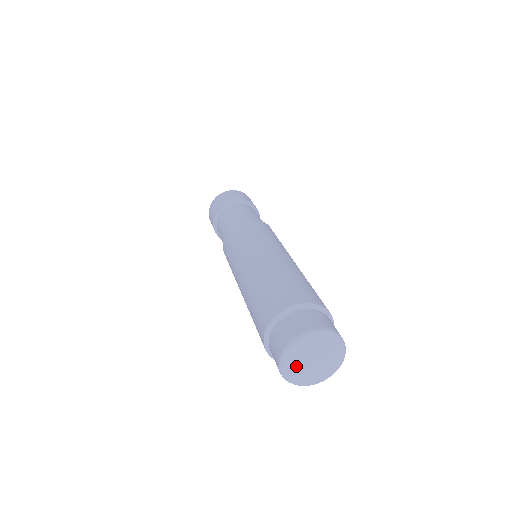
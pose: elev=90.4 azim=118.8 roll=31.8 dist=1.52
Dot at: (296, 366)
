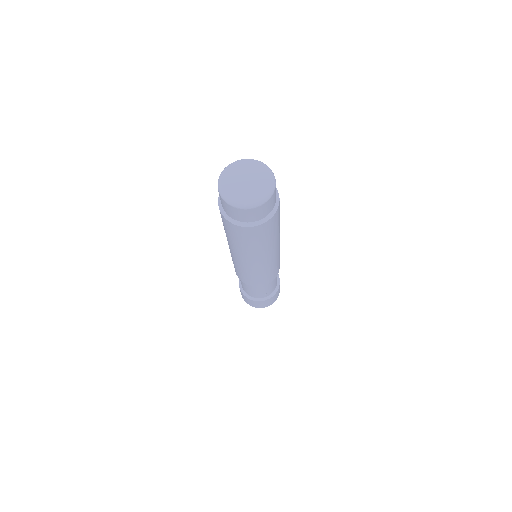
Dot at: (231, 181)
